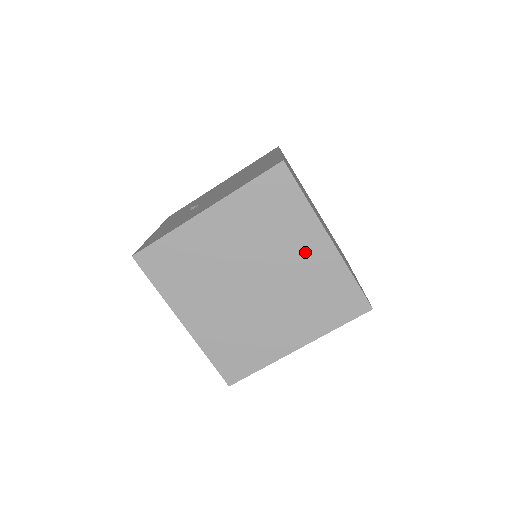
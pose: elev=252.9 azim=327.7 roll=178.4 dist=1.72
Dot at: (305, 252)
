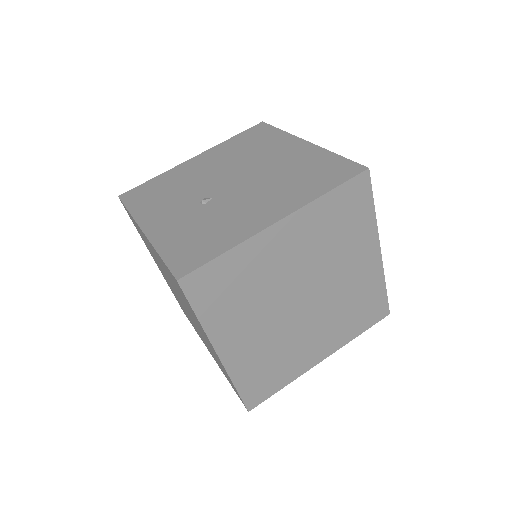
Dot at: (357, 265)
